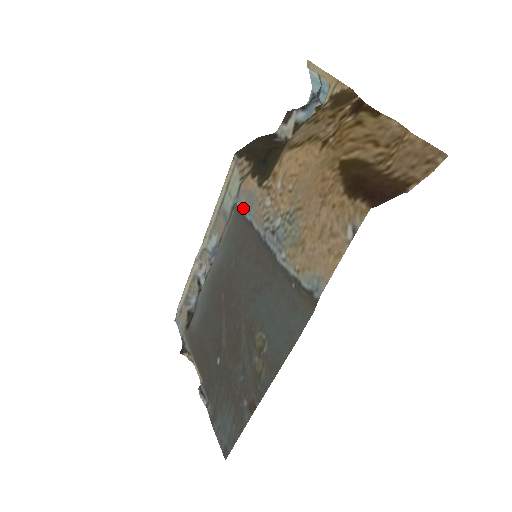
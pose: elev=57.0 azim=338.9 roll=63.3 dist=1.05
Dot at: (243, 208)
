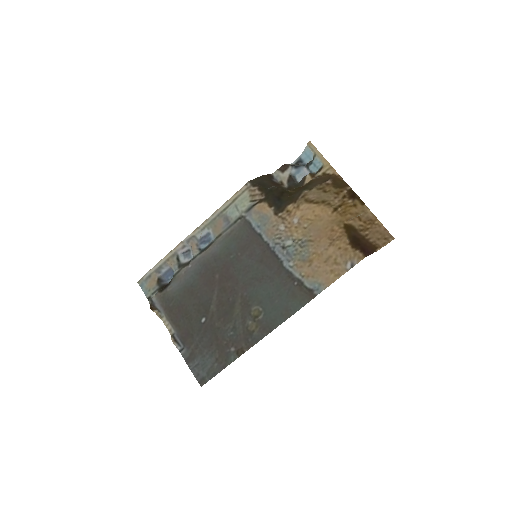
Dot at: (253, 223)
